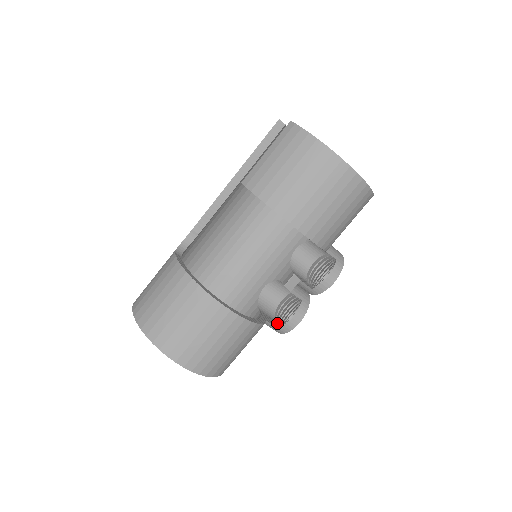
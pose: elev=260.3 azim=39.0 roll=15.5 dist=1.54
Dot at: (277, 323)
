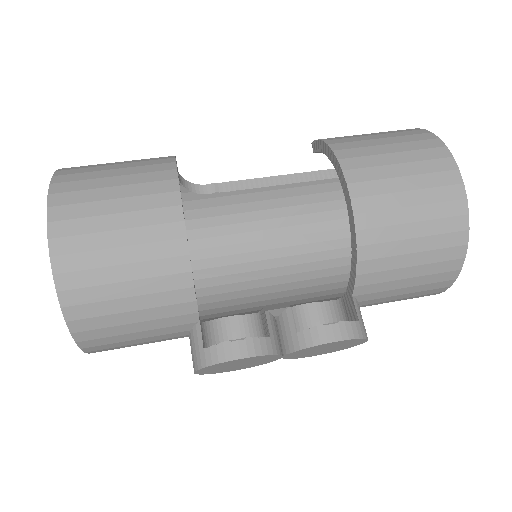
Dot at: occluded
